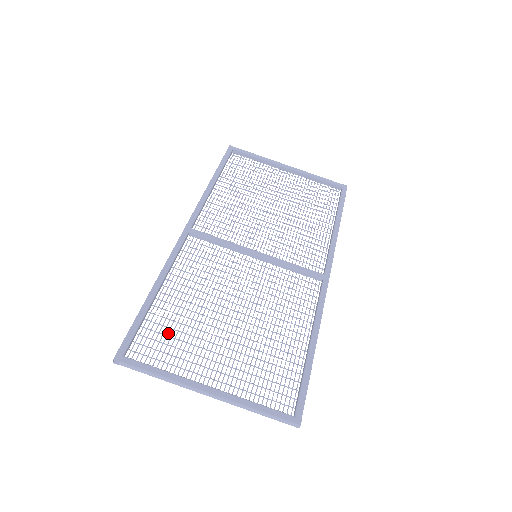
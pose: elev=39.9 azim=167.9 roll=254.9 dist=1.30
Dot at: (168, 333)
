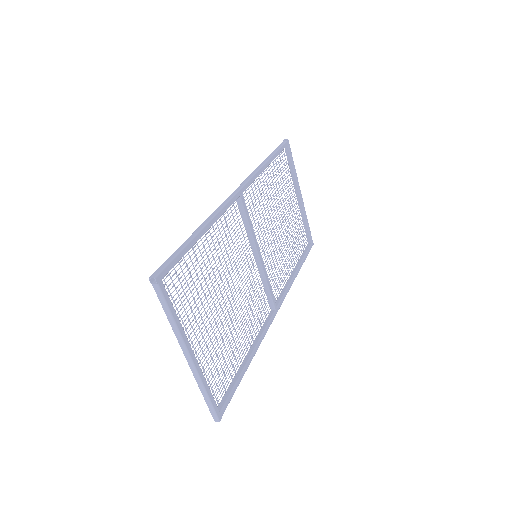
Dot at: occluded
